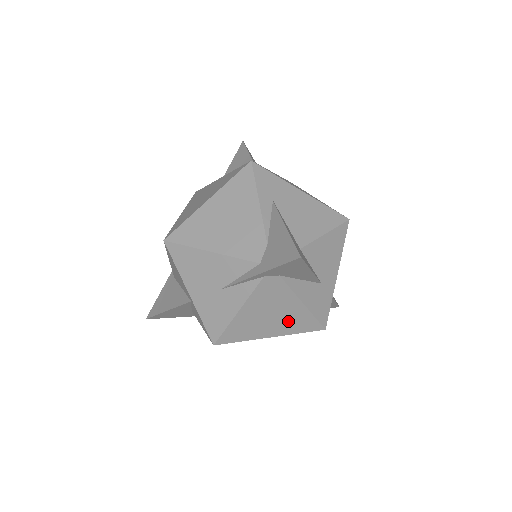
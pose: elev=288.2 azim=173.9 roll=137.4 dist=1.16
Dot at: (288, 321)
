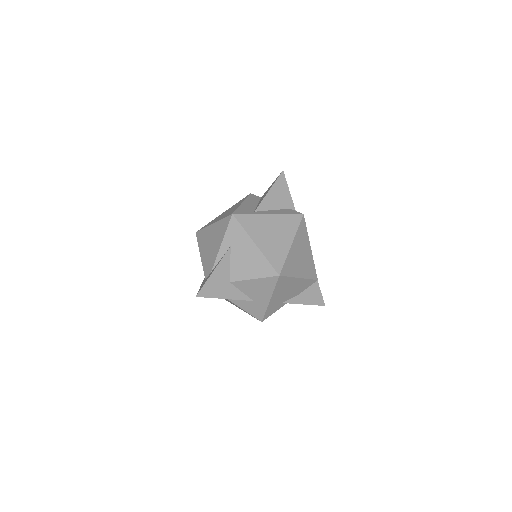
Dot at: (238, 307)
